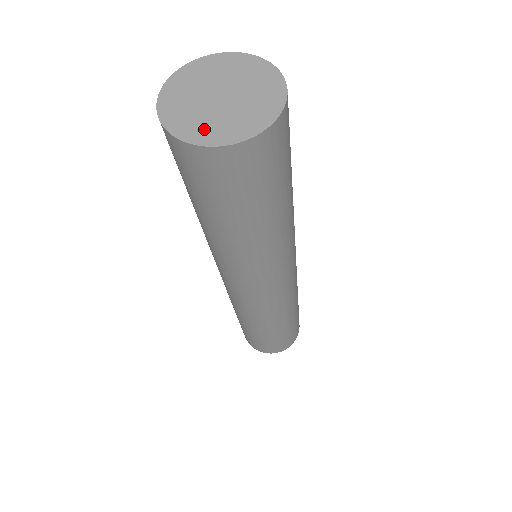
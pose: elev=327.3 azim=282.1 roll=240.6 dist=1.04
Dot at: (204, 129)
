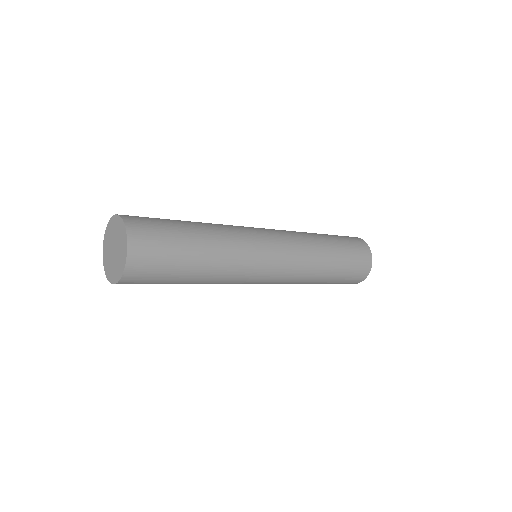
Dot at: (109, 270)
